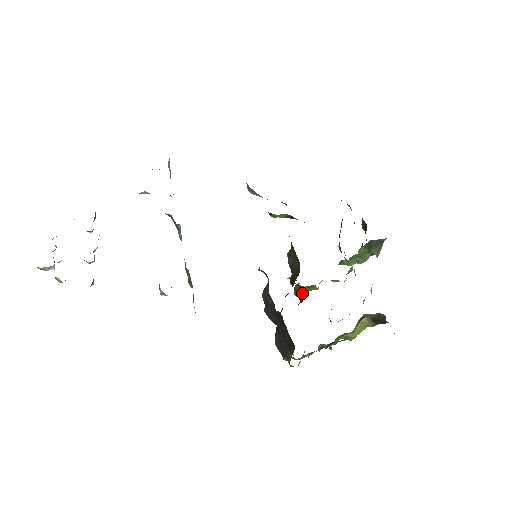
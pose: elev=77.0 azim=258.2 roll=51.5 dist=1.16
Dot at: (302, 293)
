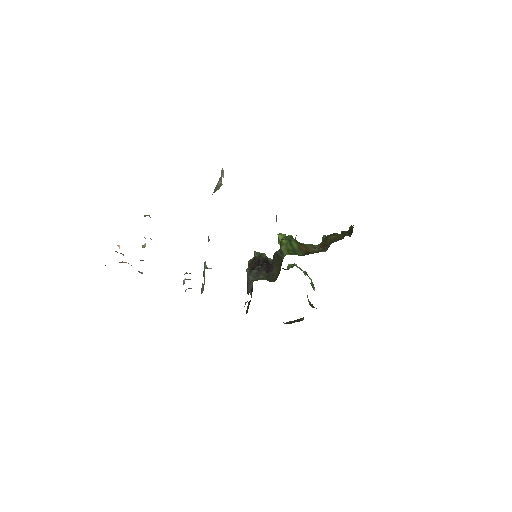
Dot at: occluded
